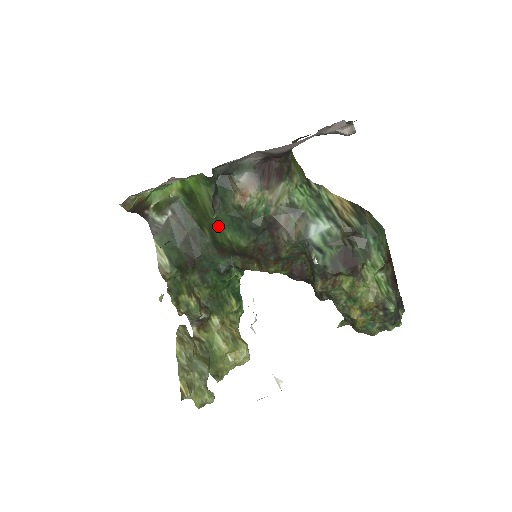
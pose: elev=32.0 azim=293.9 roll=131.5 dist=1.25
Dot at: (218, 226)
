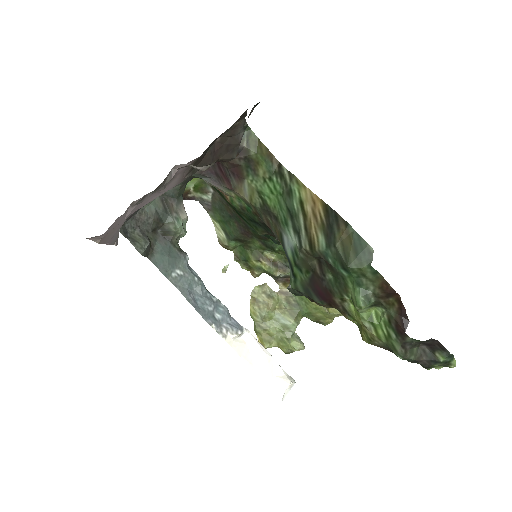
Dot at: occluded
